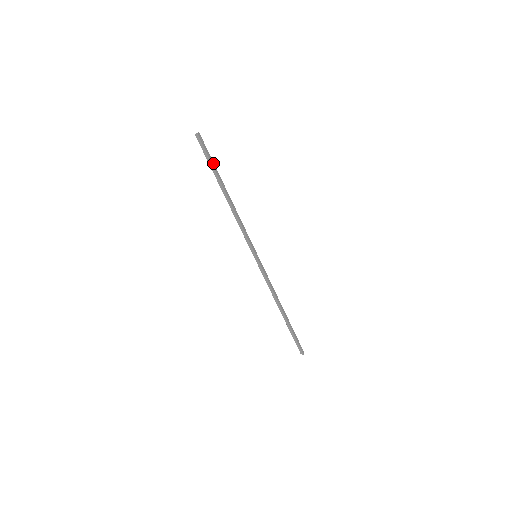
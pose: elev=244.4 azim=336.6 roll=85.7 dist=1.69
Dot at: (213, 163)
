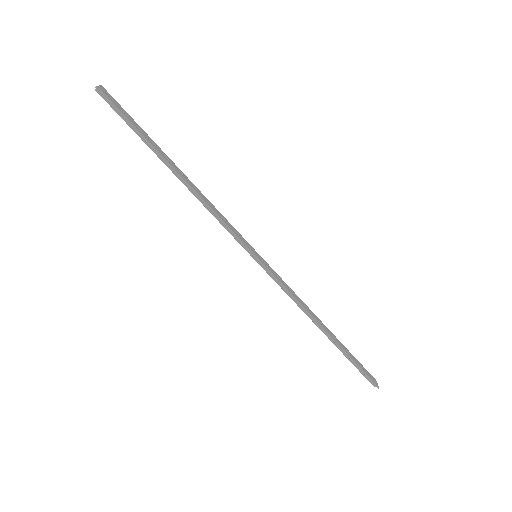
Dot at: (140, 128)
